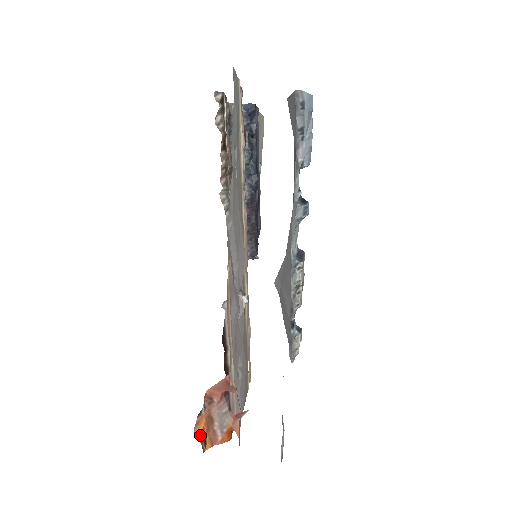
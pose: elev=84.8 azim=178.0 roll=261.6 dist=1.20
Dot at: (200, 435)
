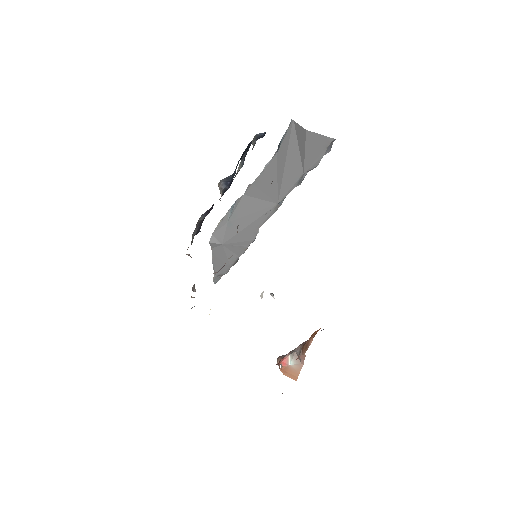
Dot at: occluded
